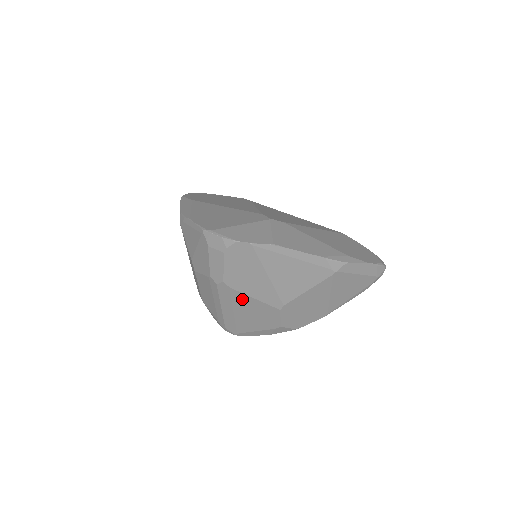
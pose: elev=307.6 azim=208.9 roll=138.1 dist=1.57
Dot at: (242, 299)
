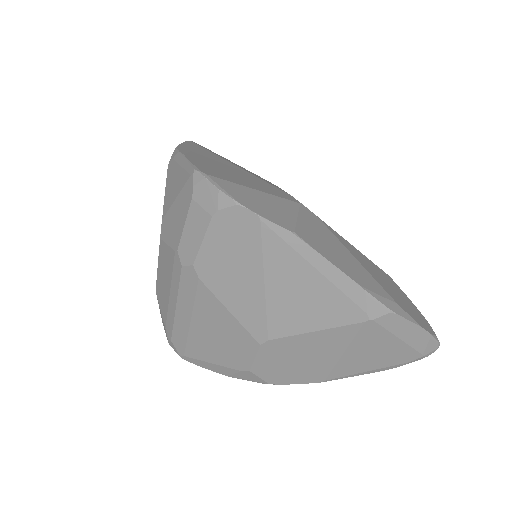
Dot at: (210, 305)
